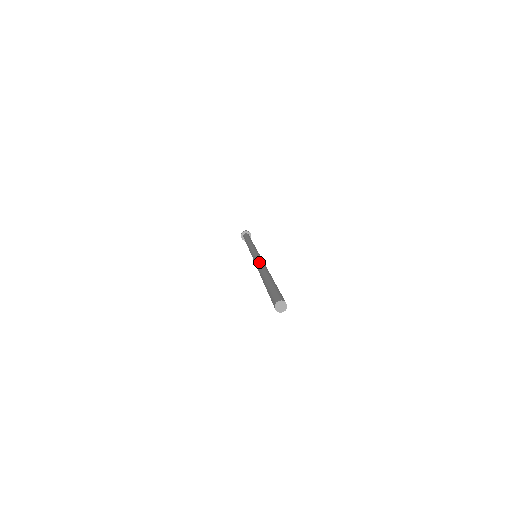
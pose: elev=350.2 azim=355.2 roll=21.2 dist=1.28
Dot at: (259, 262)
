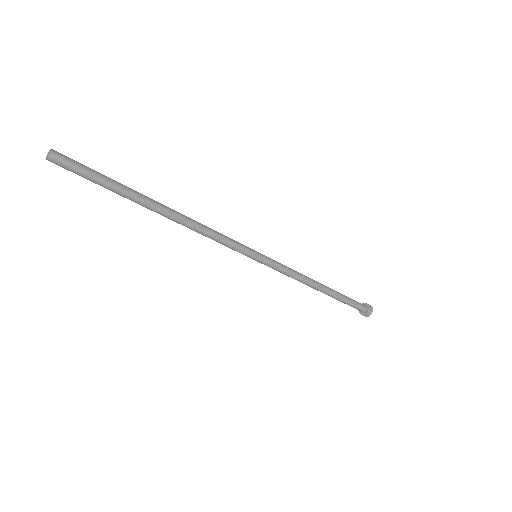
Dot at: occluded
